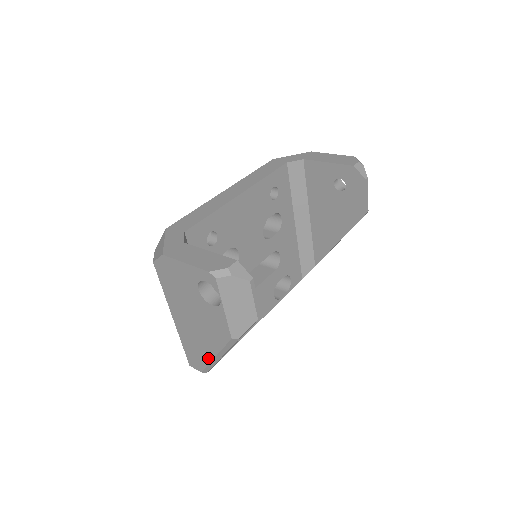
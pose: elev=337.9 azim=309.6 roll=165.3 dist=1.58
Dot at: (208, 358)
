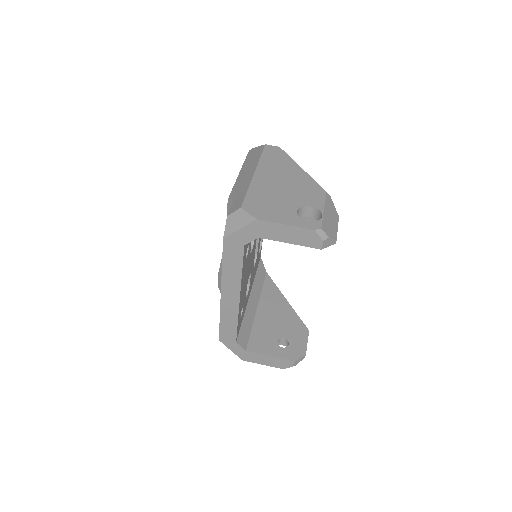
Dot at: occluded
